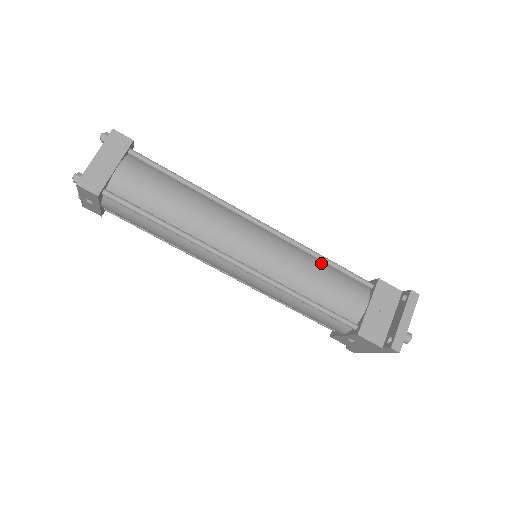
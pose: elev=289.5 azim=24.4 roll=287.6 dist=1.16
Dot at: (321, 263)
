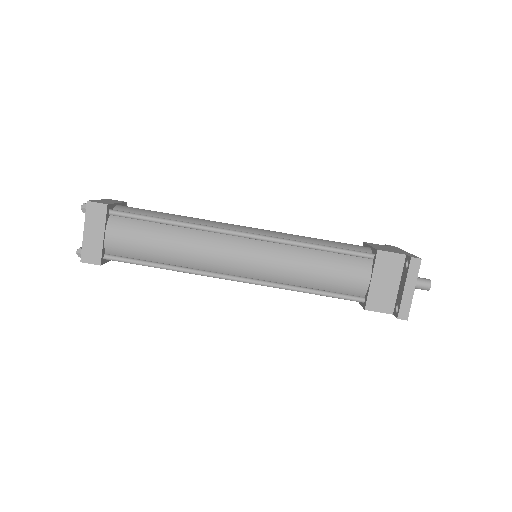
Dot at: (315, 251)
